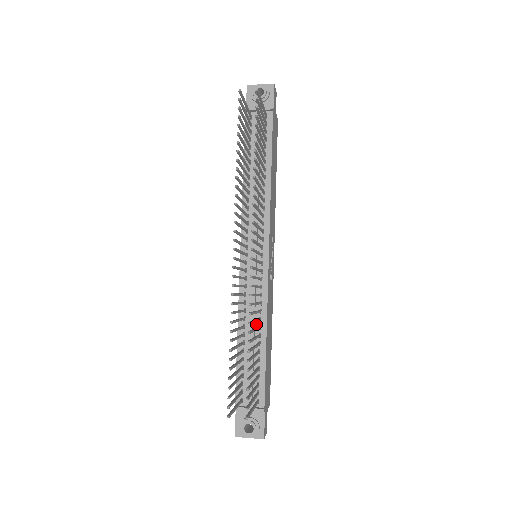
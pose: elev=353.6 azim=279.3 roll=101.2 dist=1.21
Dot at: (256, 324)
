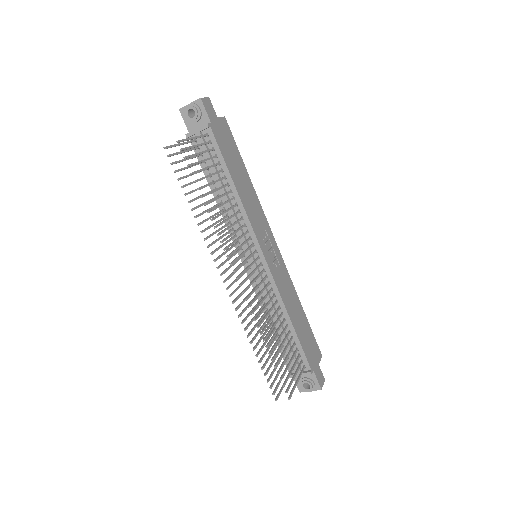
Dot at: (278, 312)
